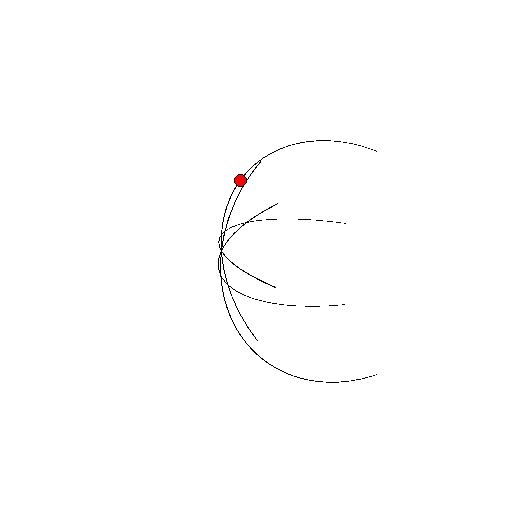
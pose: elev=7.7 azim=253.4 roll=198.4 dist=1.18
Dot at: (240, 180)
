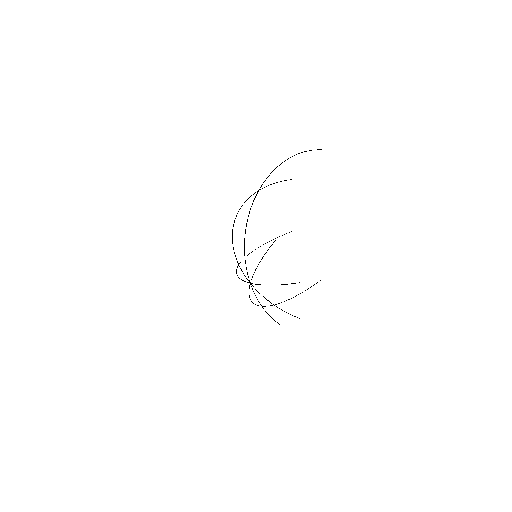
Dot at: (246, 225)
